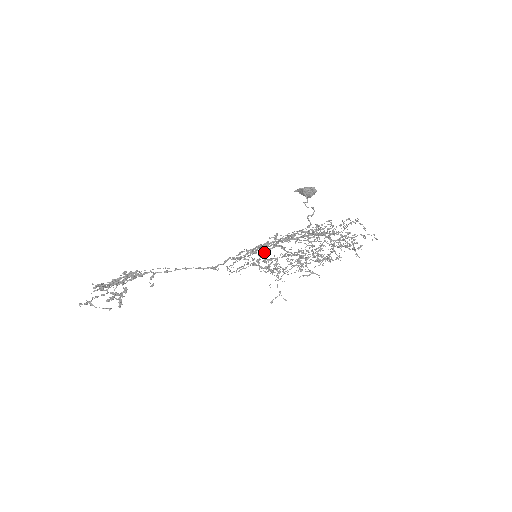
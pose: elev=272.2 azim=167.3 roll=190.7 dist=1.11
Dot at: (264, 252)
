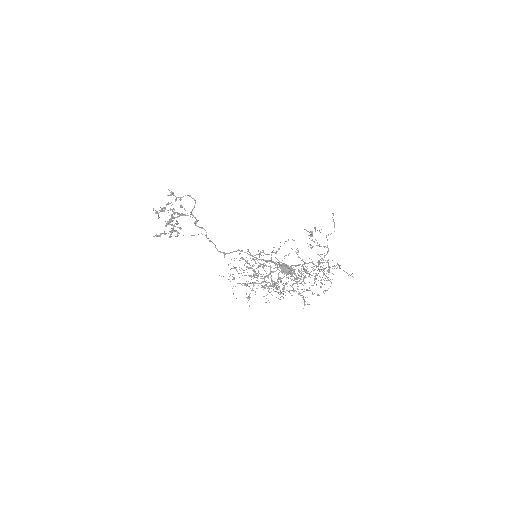
Dot at: occluded
